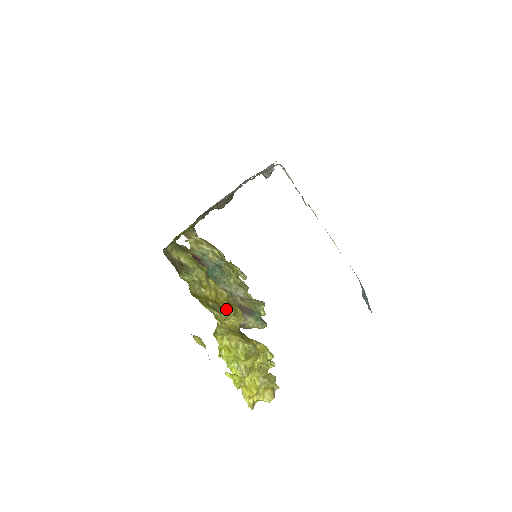
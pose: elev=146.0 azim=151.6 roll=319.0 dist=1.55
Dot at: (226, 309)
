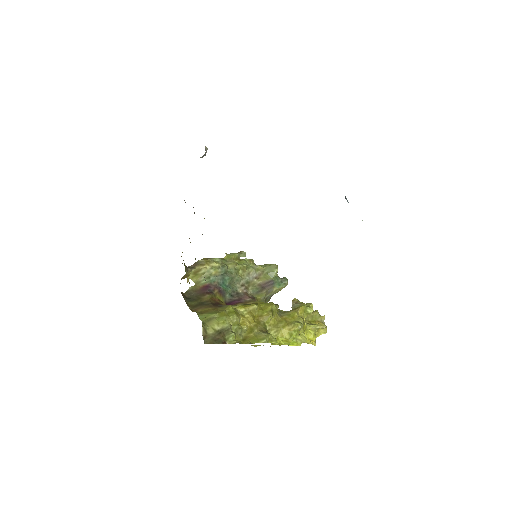
Dot at: (266, 319)
